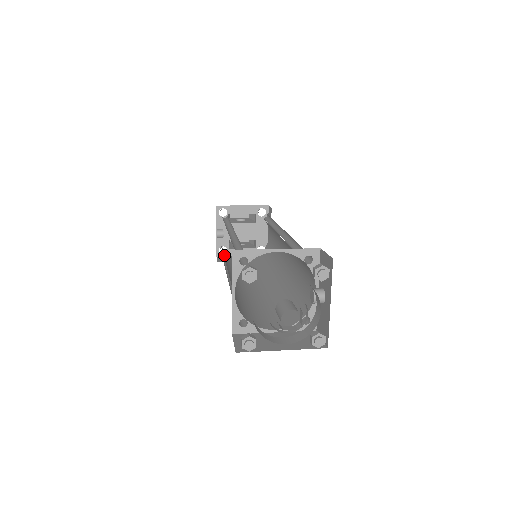
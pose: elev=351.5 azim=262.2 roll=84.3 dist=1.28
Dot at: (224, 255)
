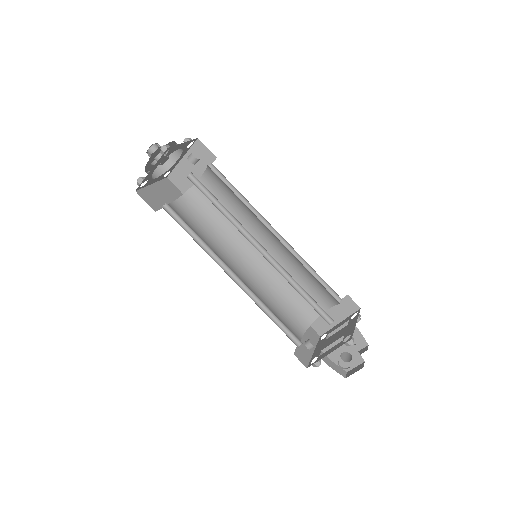
Dot at: occluded
